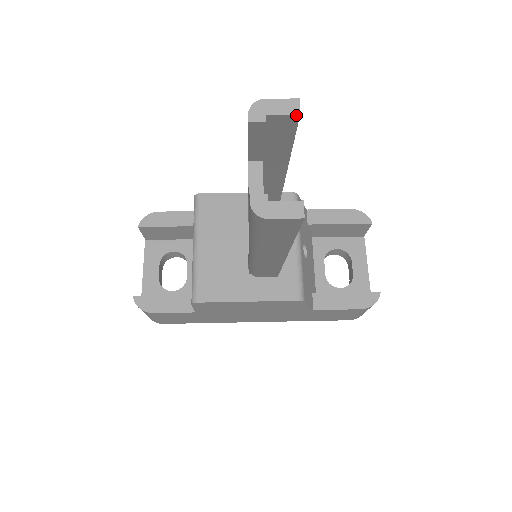
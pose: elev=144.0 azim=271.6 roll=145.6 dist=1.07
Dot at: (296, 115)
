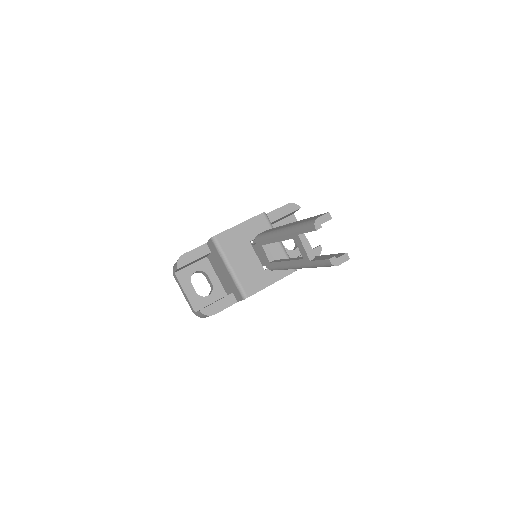
Dot at: occluded
